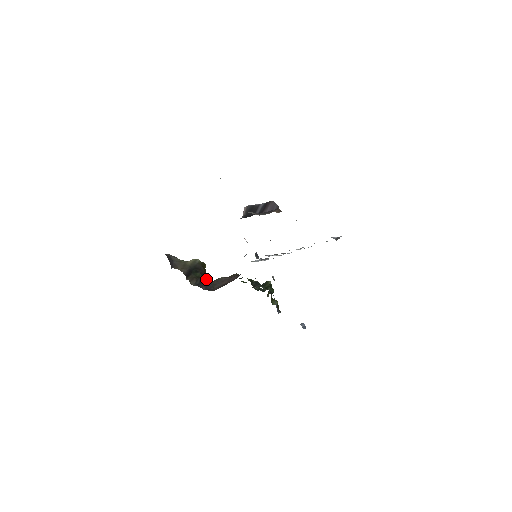
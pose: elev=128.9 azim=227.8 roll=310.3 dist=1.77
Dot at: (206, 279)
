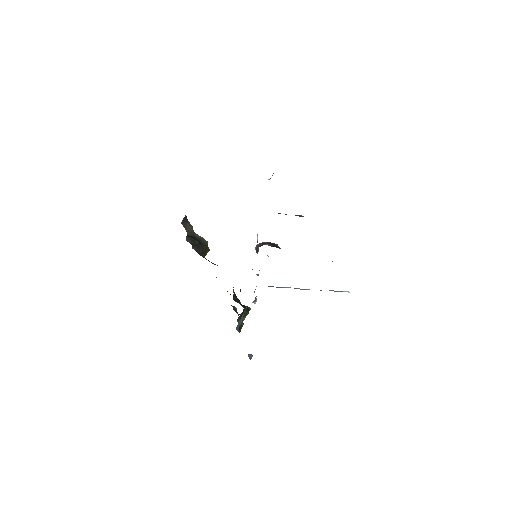
Dot at: (201, 248)
